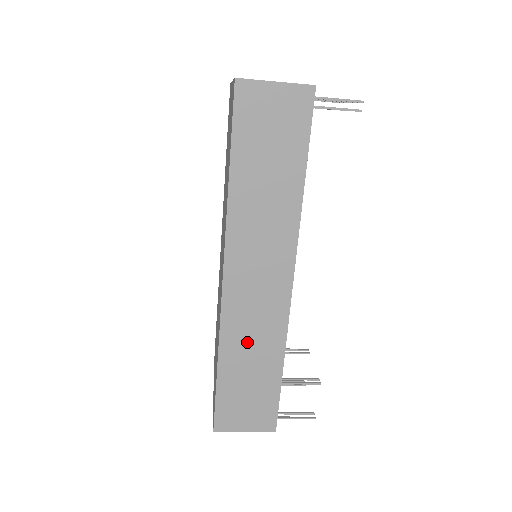
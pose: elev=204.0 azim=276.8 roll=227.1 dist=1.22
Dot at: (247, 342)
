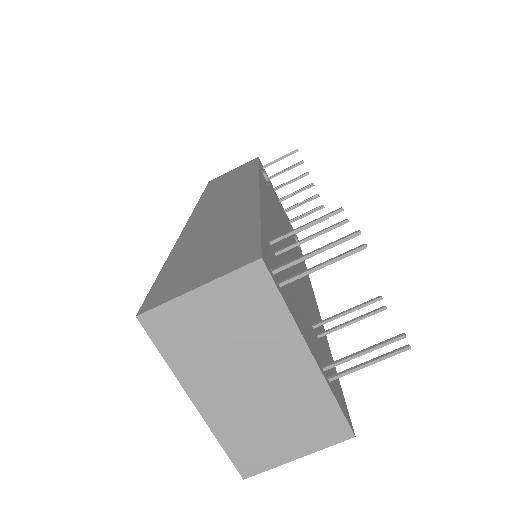
Dot at: (210, 228)
